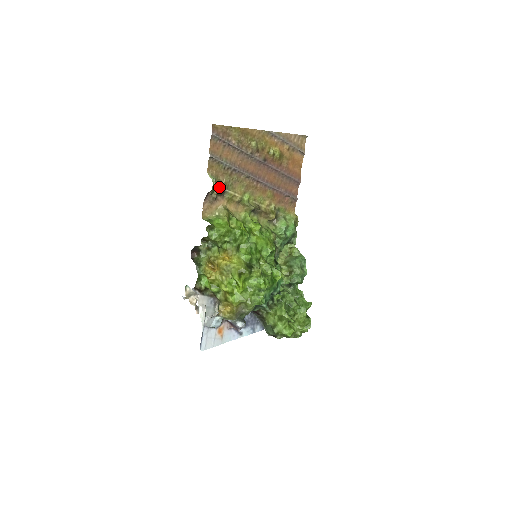
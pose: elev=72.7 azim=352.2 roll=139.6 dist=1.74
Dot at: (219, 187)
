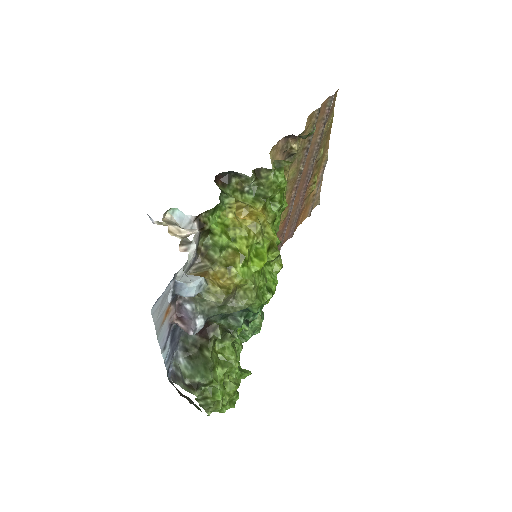
Dot at: (297, 144)
